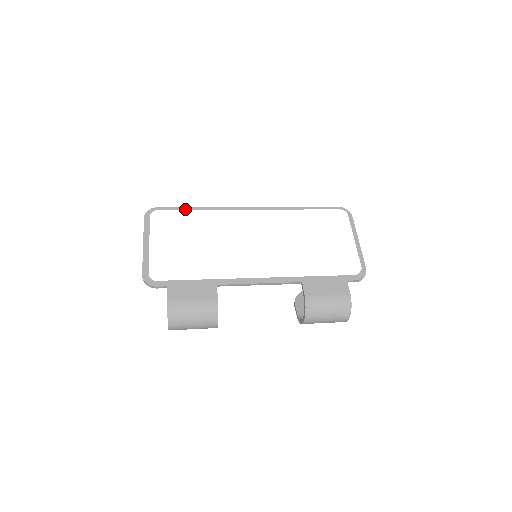
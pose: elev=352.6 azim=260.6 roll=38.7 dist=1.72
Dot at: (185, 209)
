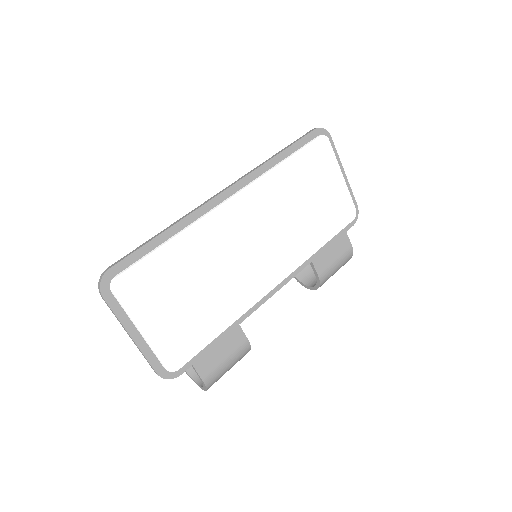
Dot at: (148, 247)
